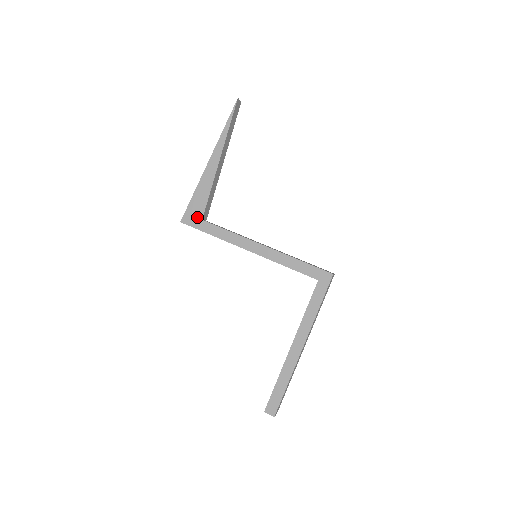
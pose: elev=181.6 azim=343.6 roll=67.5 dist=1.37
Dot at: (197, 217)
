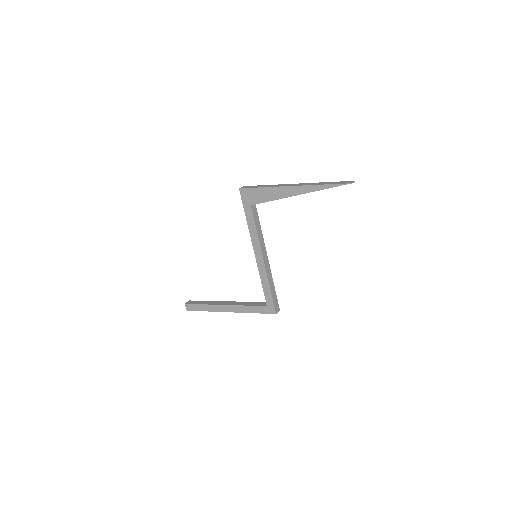
Dot at: (250, 200)
